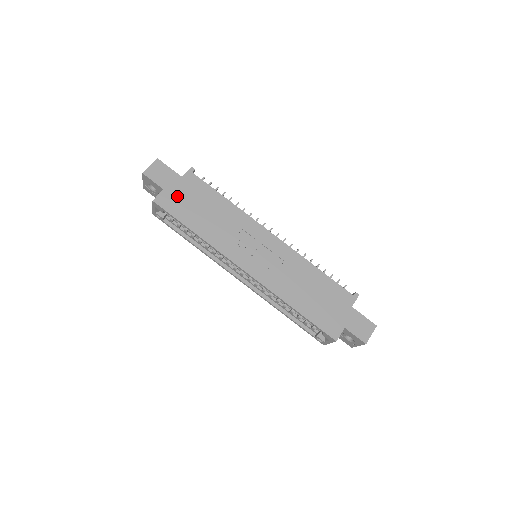
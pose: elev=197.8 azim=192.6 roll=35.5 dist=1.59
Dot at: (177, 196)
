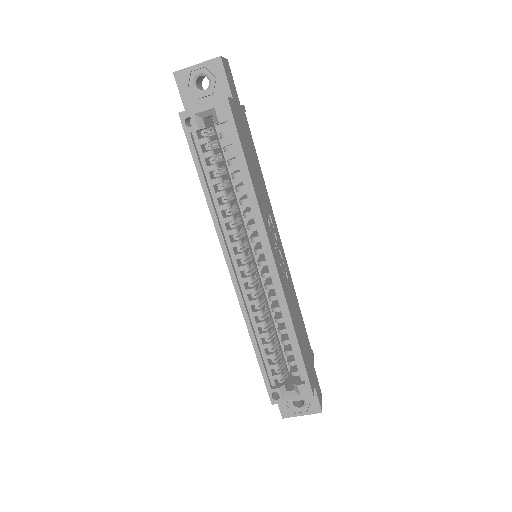
Dot at: (240, 120)
